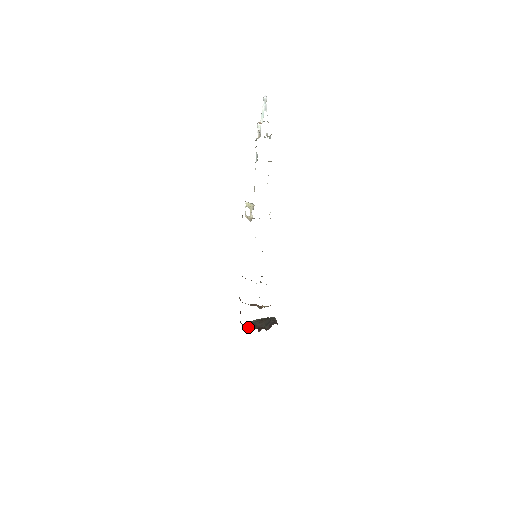
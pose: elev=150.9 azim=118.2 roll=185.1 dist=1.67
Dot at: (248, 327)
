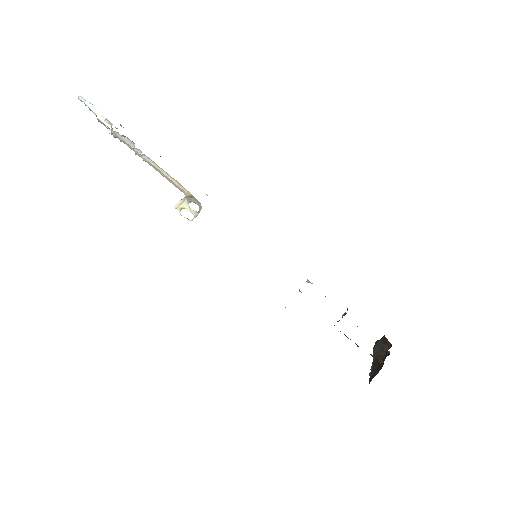
Dot at: (376, 374)
